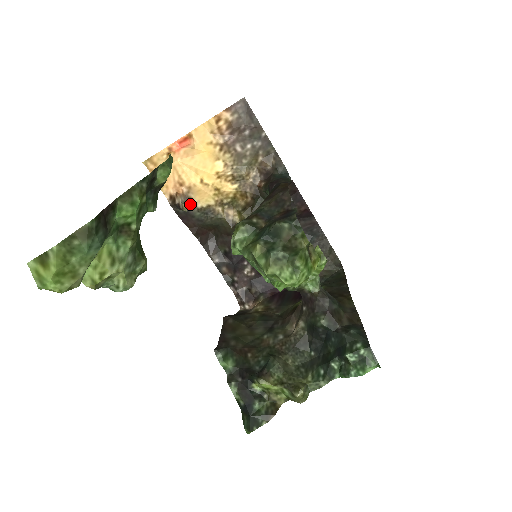
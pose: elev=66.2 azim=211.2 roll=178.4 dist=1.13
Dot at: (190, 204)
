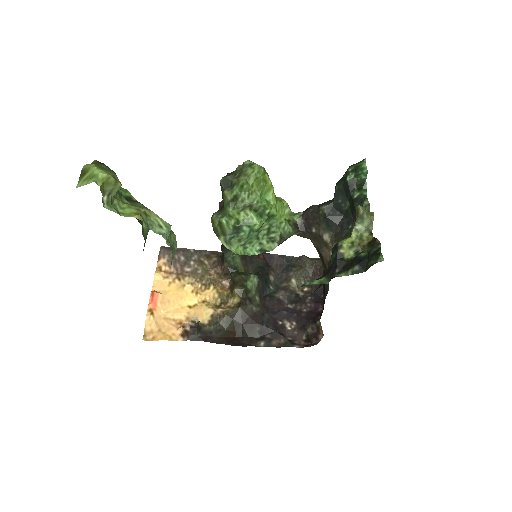
Dot at: (199, 326)
